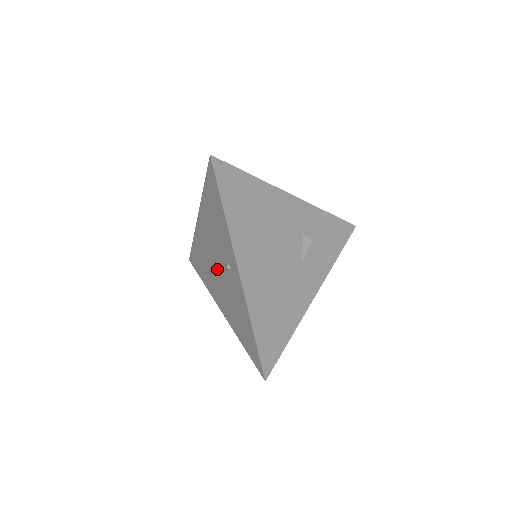
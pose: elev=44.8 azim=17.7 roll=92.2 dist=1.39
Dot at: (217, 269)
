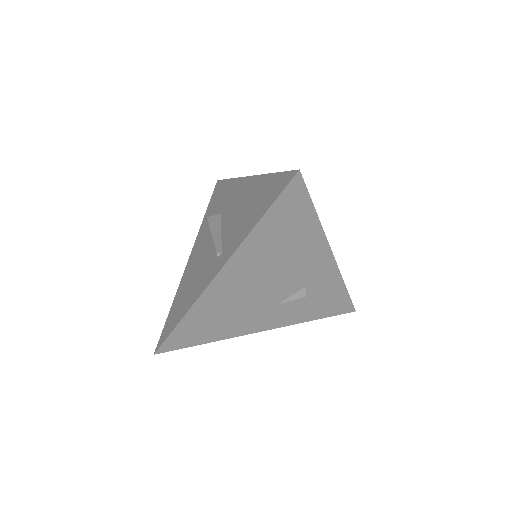
Dot at: (213, 239)
